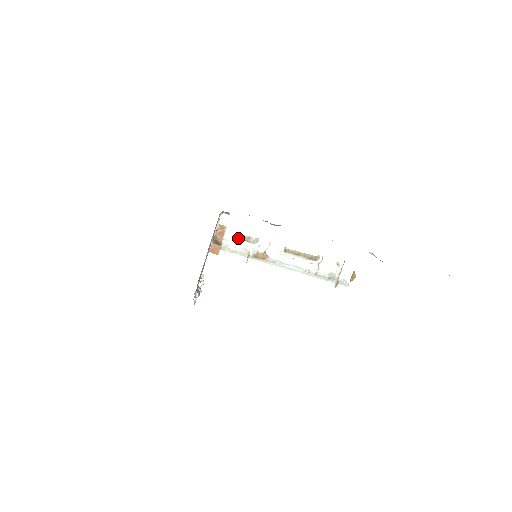
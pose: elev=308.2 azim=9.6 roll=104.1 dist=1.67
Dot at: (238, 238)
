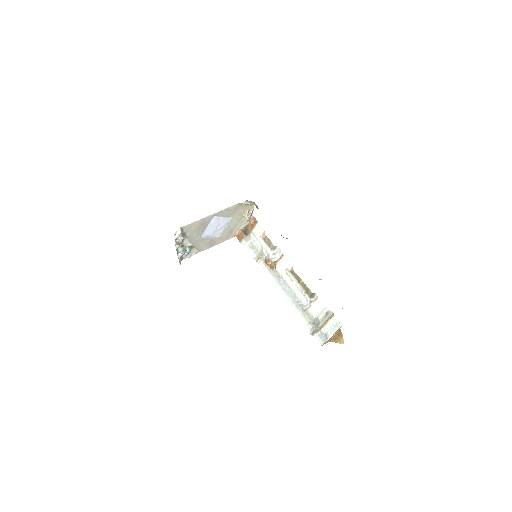
Dot at: (263, 238)
